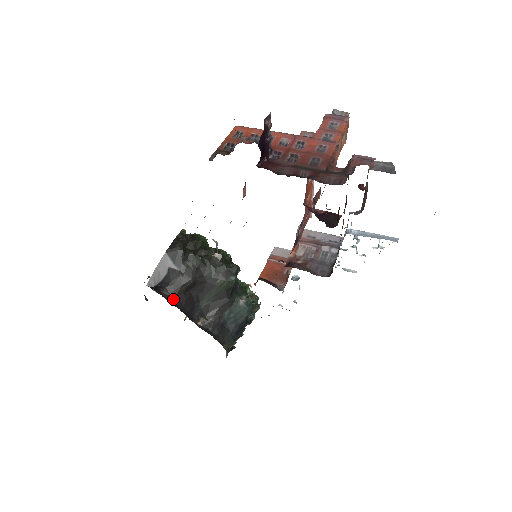
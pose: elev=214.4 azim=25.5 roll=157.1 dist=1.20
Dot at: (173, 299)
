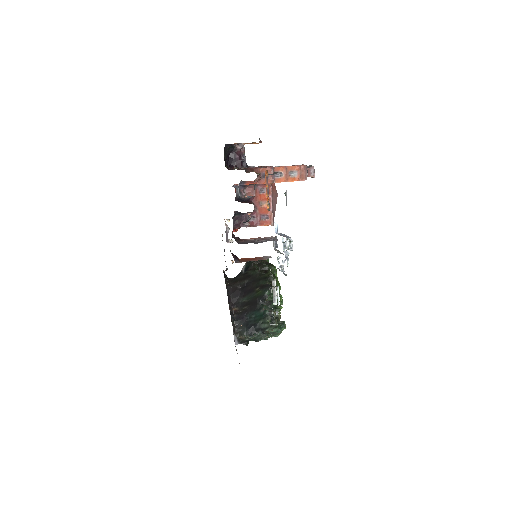
Dot at: (229, 286)
